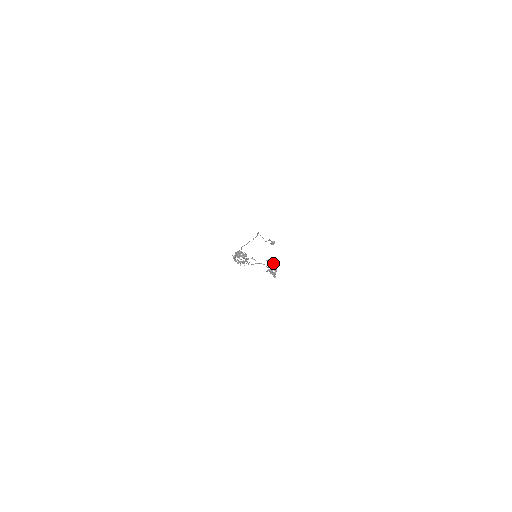
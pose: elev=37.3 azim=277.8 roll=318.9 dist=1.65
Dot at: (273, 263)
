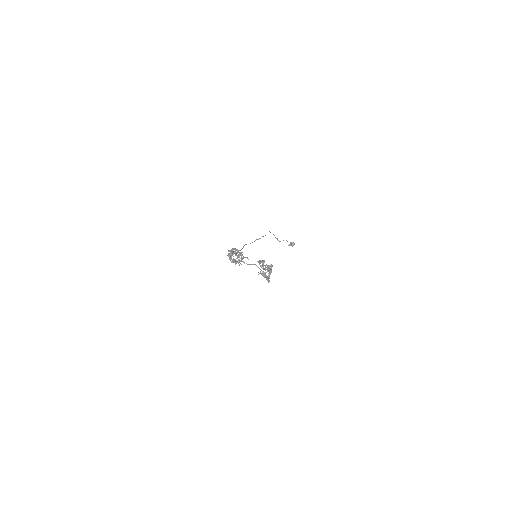
Dot at: (266, 265)
